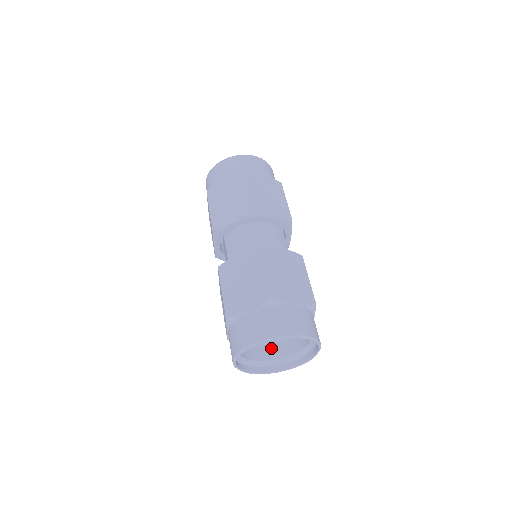
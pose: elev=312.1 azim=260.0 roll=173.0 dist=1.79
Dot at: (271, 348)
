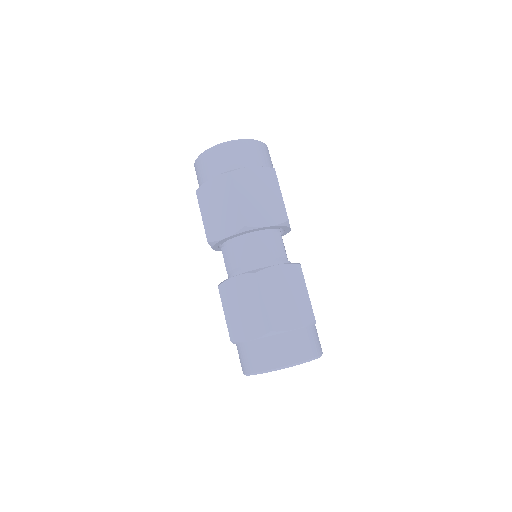
Dot at: occluded
